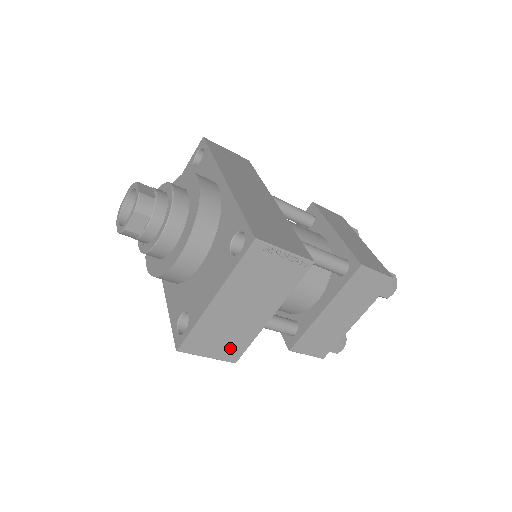
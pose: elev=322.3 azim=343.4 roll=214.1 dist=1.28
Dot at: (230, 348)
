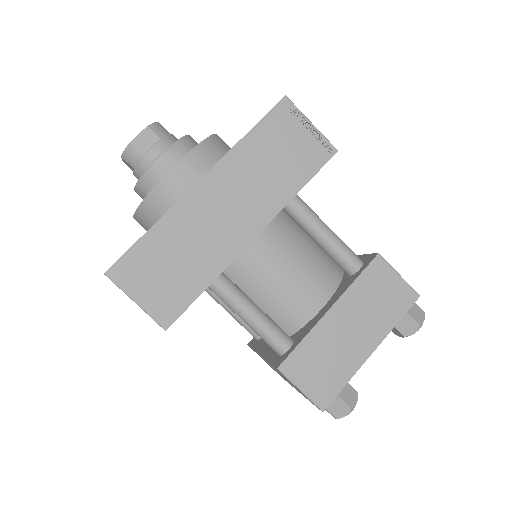
Dot at: occluded
